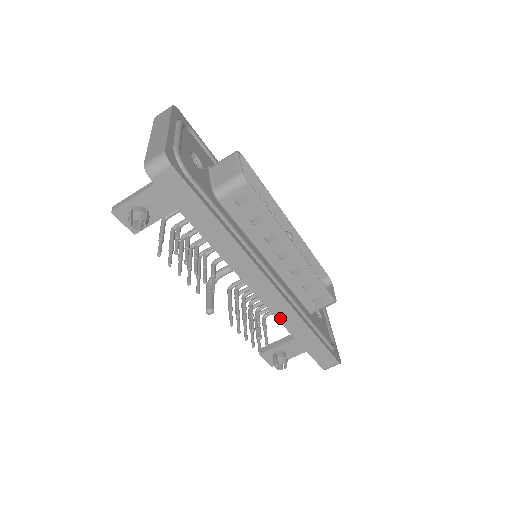
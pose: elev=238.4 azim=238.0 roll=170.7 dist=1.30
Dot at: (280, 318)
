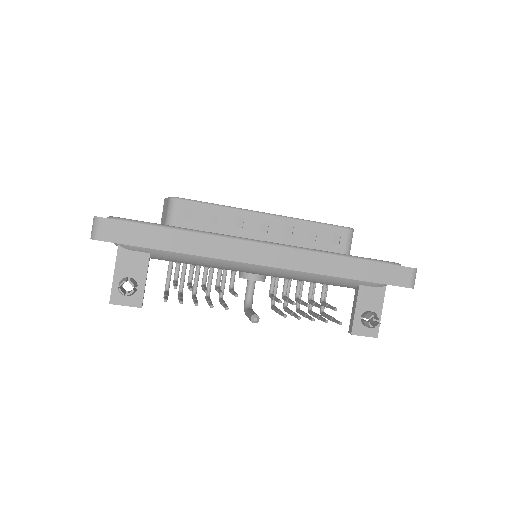
Dot at: (310, 270)
